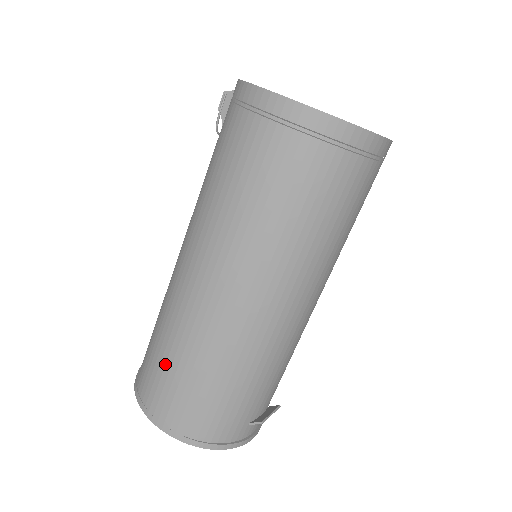
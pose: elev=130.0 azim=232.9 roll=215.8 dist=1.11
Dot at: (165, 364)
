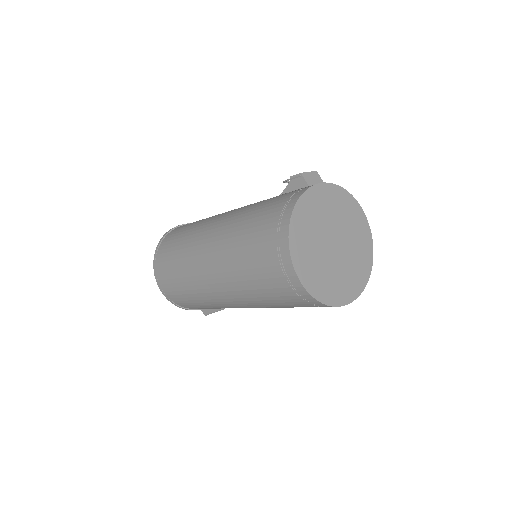
Dot at: (172, 264)
